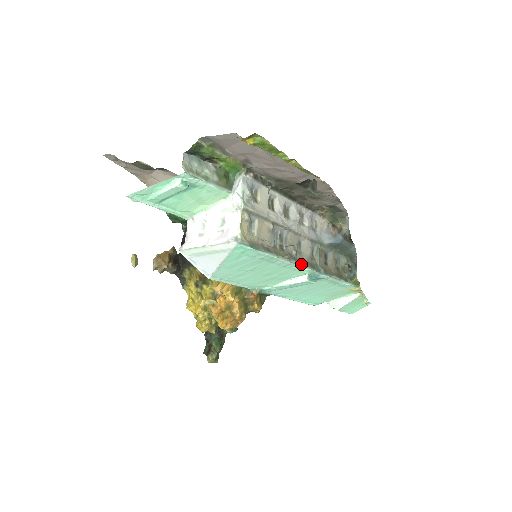
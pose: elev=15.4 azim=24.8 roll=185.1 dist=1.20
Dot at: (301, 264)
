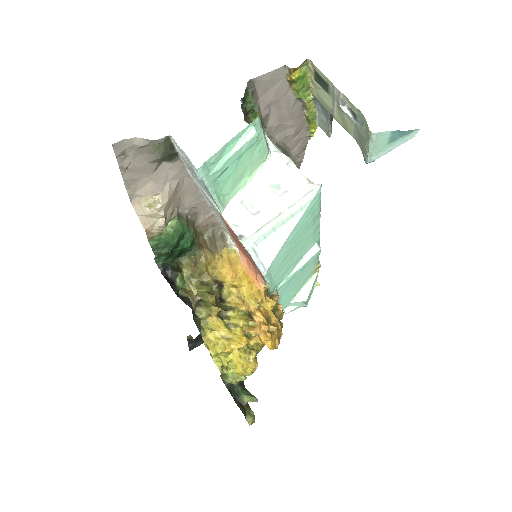
Dot at: (319, 227)
